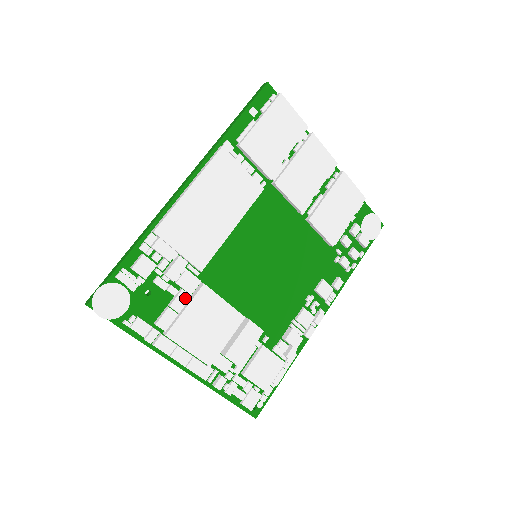
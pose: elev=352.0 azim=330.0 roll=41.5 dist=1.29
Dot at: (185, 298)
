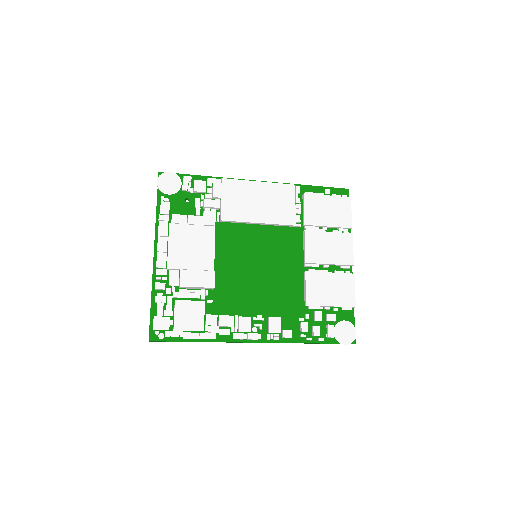
Dot at: (199, 221)
